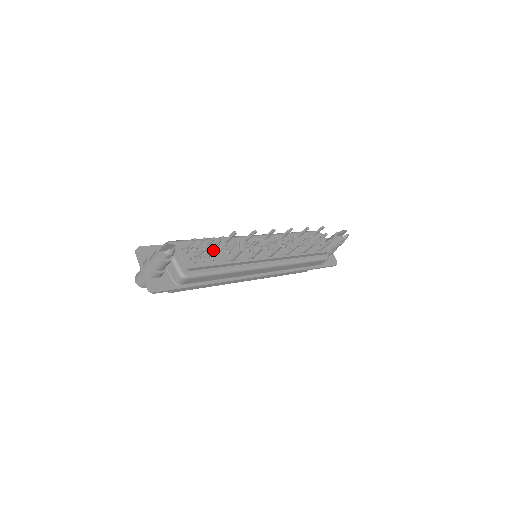
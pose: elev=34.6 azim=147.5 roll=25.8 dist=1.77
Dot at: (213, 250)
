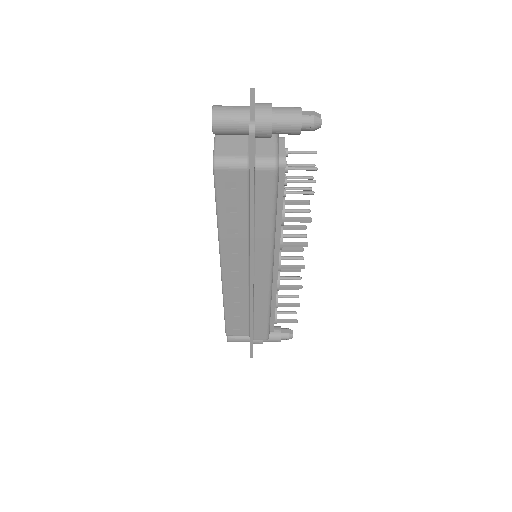
Dot at: occluded
